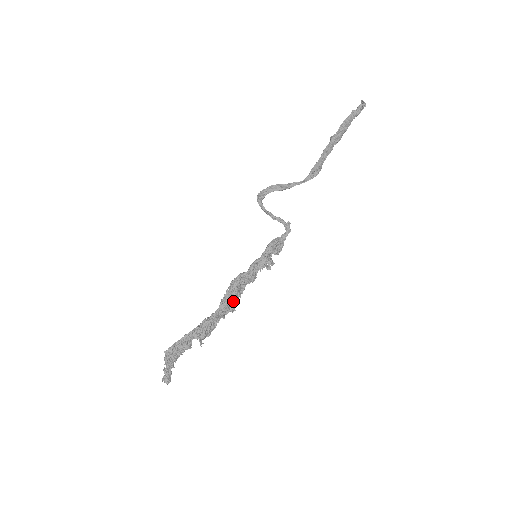
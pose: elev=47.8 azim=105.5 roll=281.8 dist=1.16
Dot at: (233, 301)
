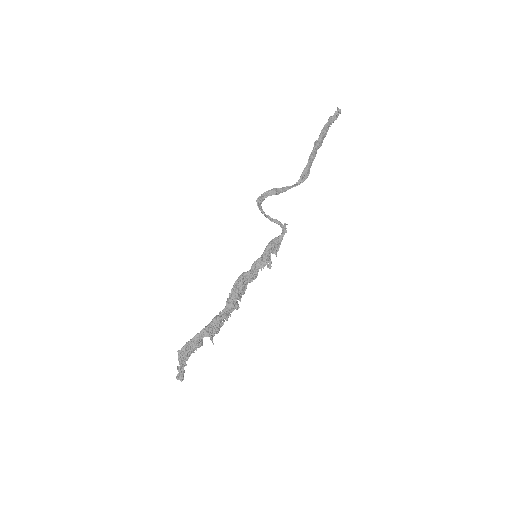
Dot at: (239, 299)
